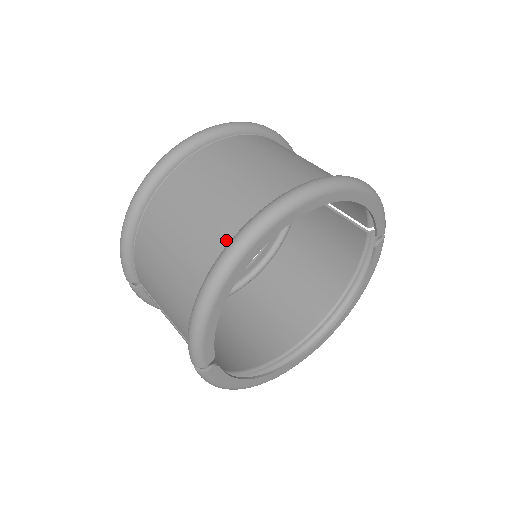
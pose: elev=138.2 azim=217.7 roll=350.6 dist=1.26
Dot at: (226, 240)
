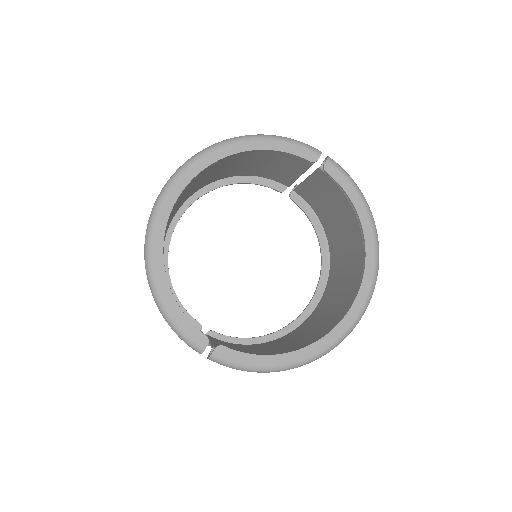
Dot at: occluded
